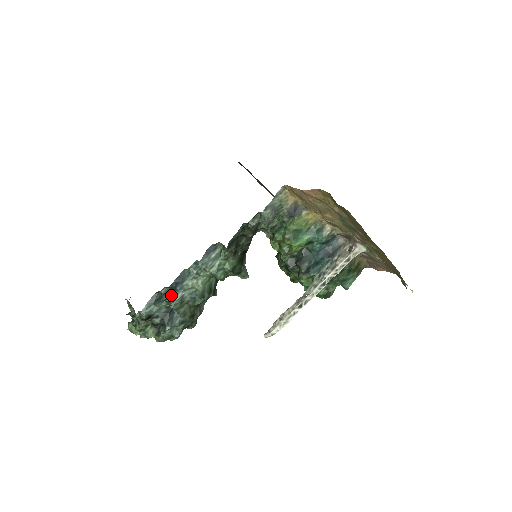
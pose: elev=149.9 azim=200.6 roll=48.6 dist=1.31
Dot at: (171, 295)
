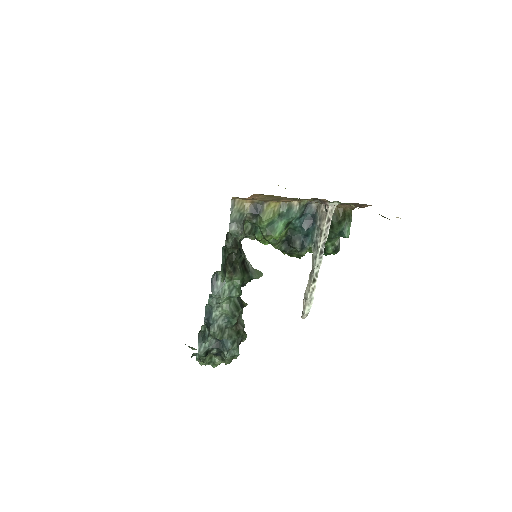
Dot at: (209, 330)
